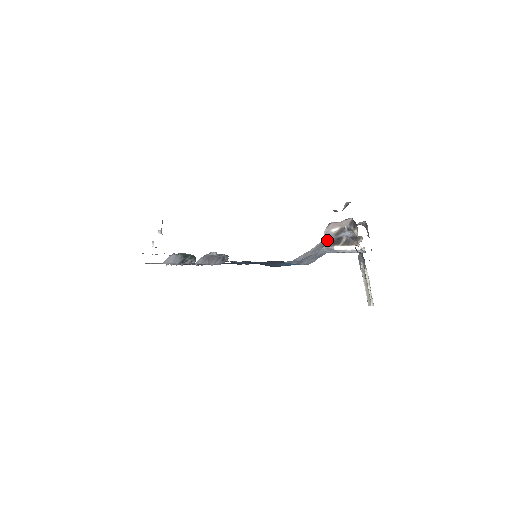
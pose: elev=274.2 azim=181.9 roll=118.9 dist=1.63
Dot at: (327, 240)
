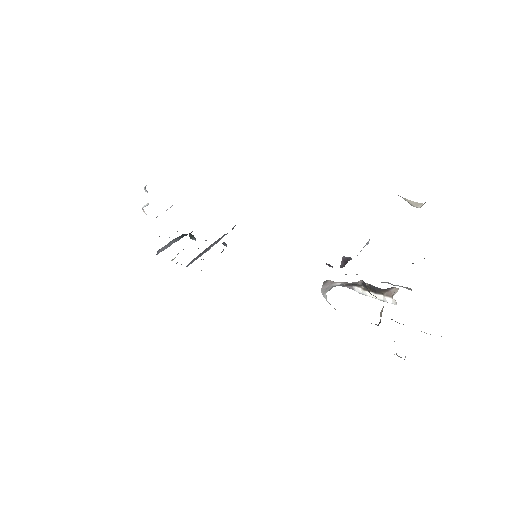
Dot at: occluded
